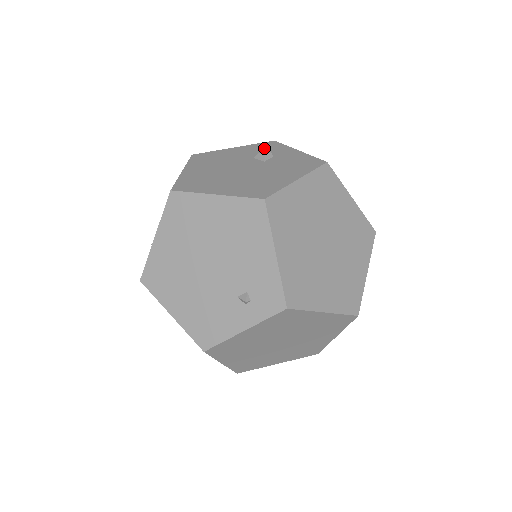
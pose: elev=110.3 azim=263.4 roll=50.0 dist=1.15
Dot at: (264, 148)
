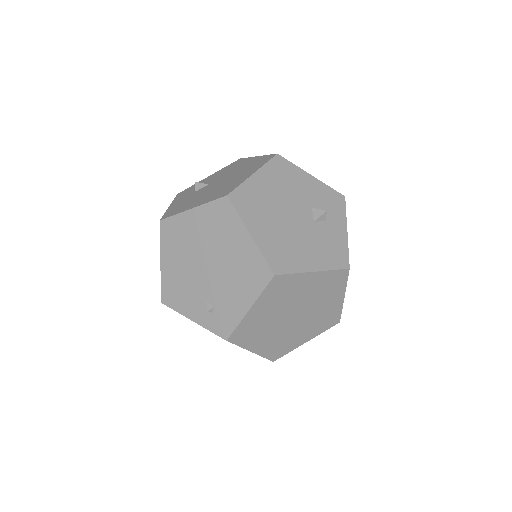
Dot at: occluded
